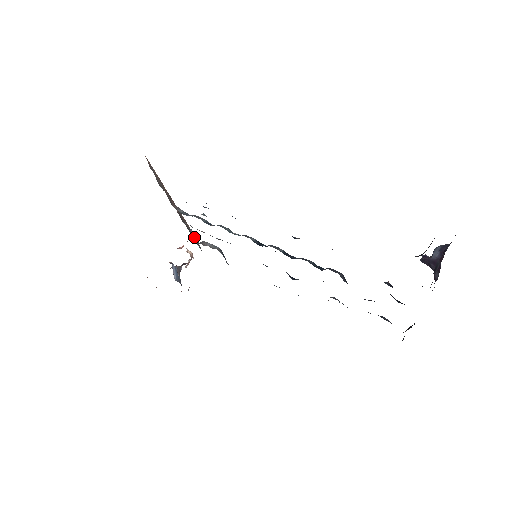
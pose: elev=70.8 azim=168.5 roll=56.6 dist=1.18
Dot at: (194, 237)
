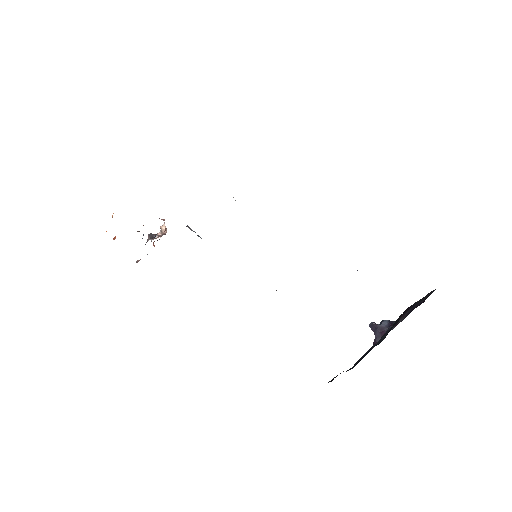
Dot at: occluded
